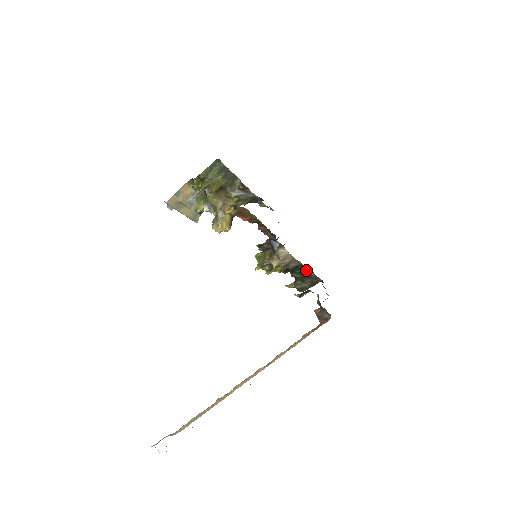
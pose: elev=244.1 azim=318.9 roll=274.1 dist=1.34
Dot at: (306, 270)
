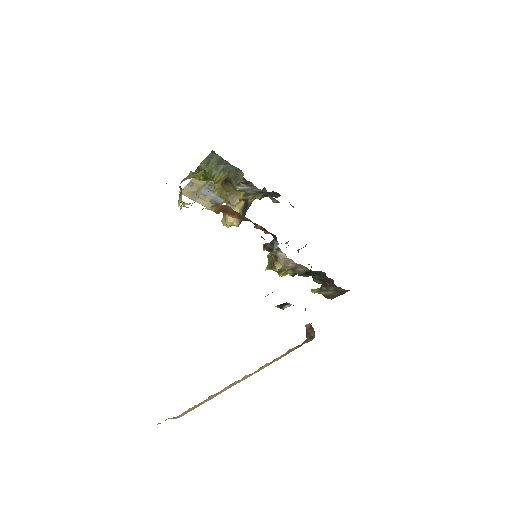
Dot at: (325, 277)
